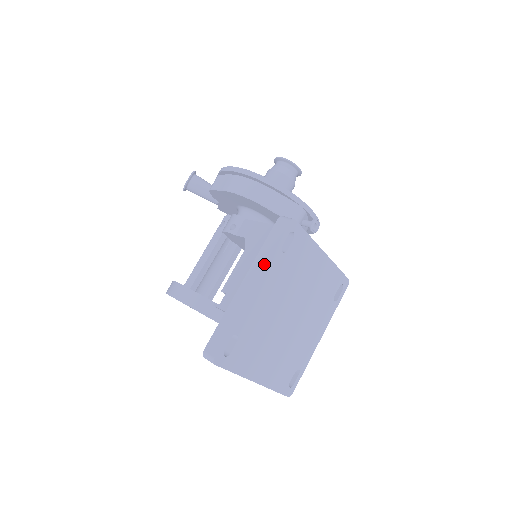
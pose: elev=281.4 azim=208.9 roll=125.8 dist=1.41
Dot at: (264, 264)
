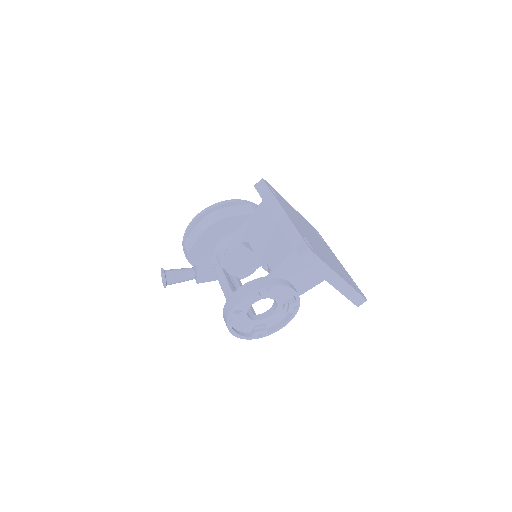
Dot at: (275, 200)
